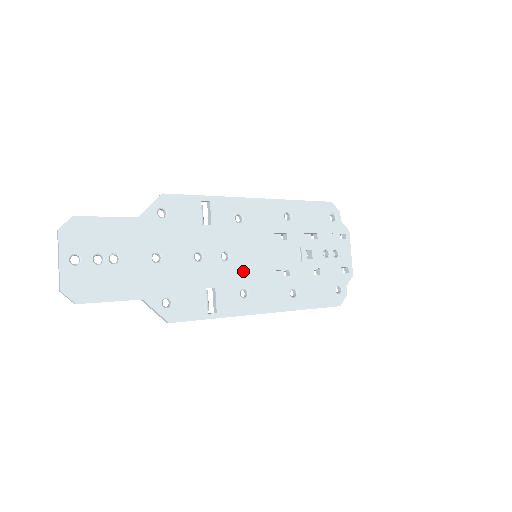
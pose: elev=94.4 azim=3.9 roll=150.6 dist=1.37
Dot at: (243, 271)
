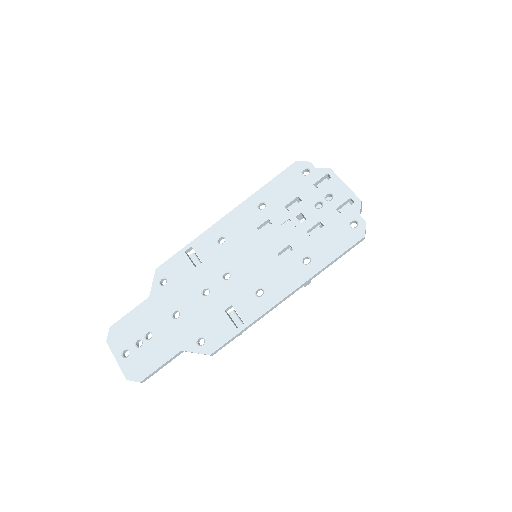
Dot at: (248, 276)
